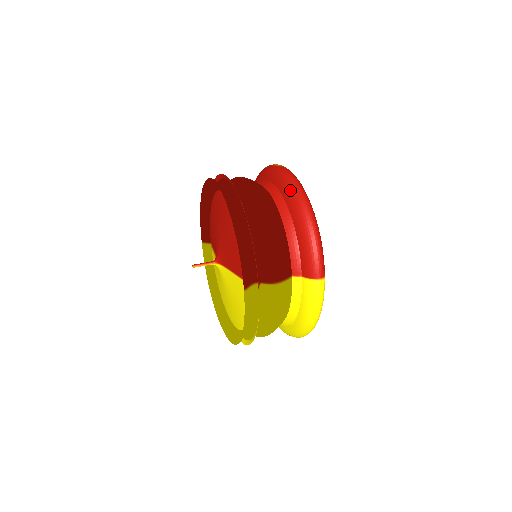
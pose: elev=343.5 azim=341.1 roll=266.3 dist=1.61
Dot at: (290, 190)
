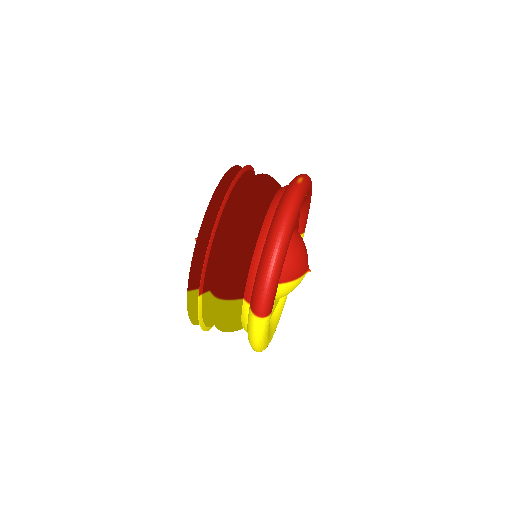
Dot at: (277, 217)
